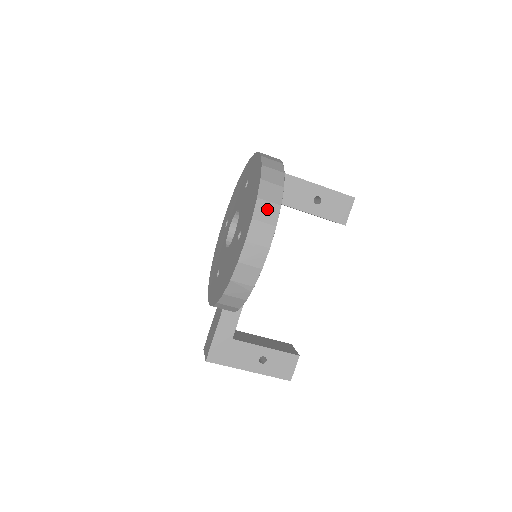
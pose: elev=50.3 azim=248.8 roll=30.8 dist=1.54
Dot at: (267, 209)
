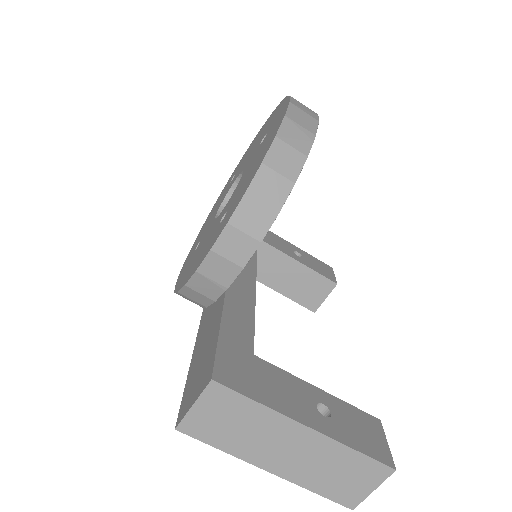
Dot at: occluded
